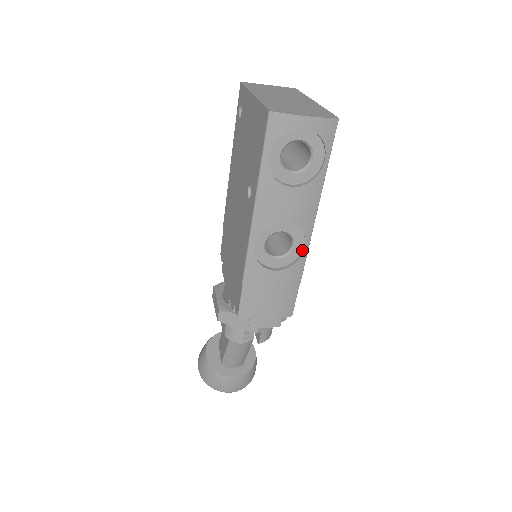
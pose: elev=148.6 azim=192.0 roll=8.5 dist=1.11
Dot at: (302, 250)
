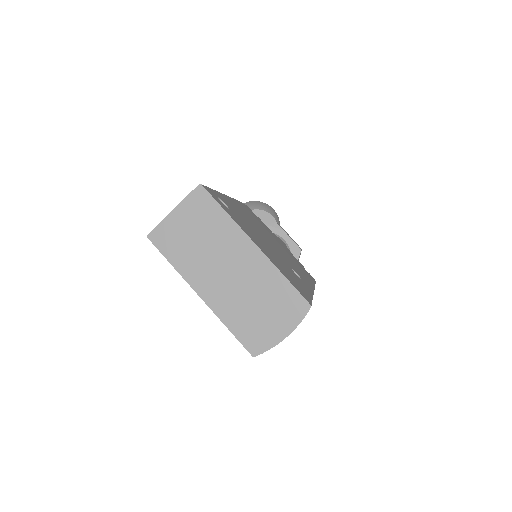
Dot at: occluded
